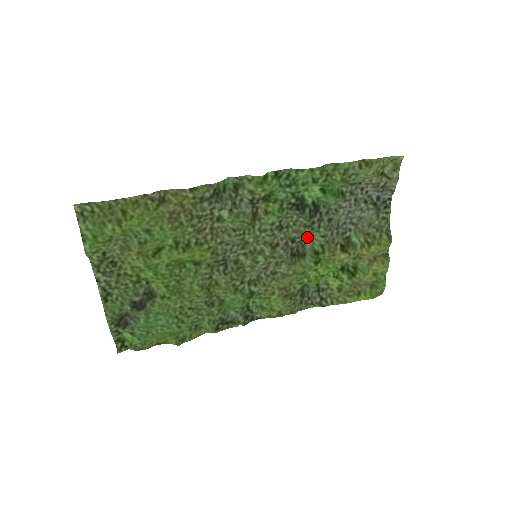
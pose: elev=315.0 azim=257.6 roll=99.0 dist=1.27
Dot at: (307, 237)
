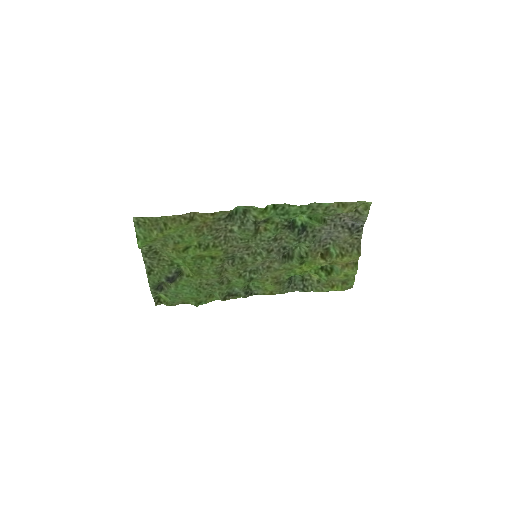
Dot at: (297, 245)
